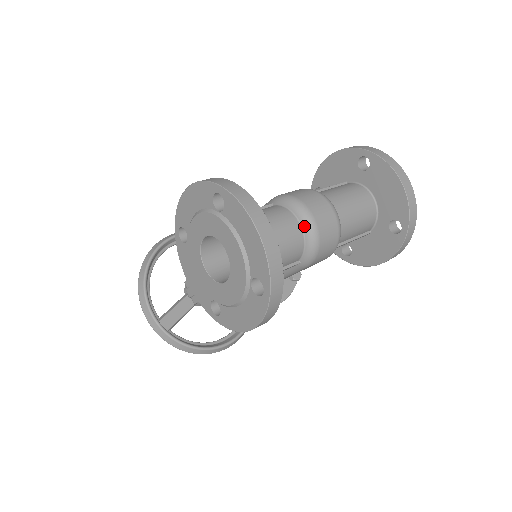
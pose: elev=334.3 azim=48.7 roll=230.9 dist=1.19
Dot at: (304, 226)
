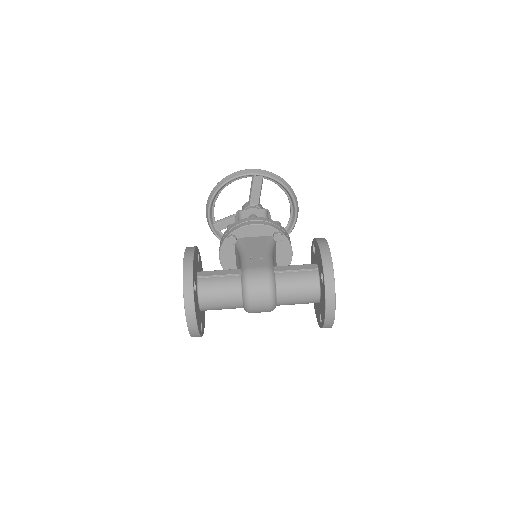
Dot at: (244, 303)
